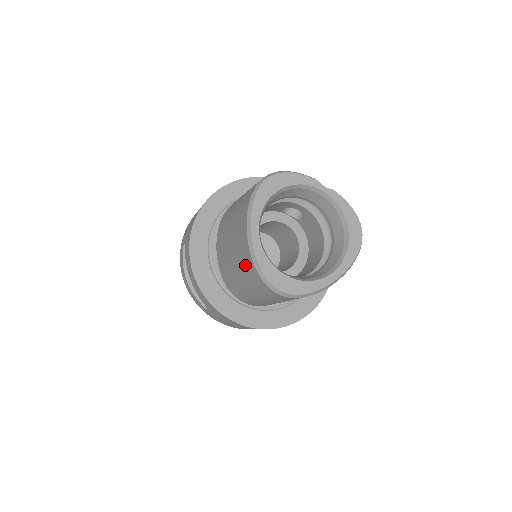
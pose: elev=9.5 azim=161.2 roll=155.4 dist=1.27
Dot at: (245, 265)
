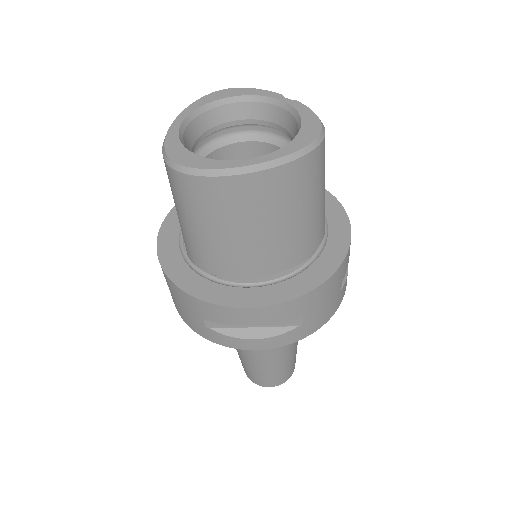
Dot at: occluded
